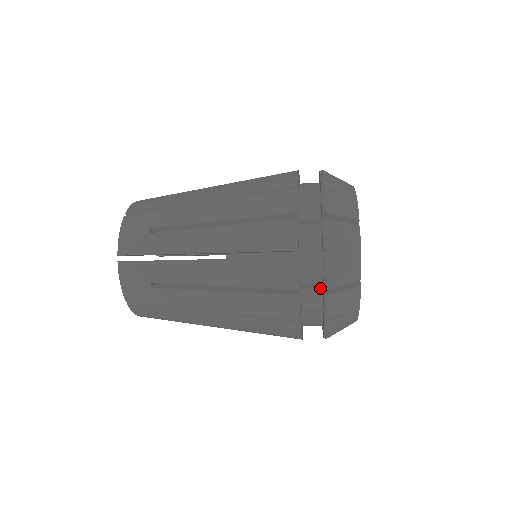
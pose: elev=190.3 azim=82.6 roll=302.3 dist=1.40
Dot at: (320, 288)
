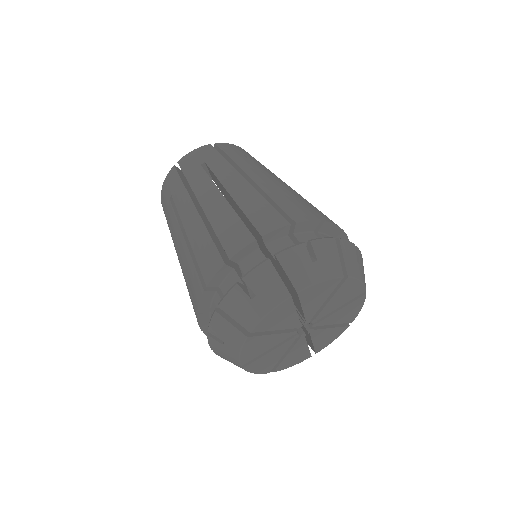
Dot at: occluded
